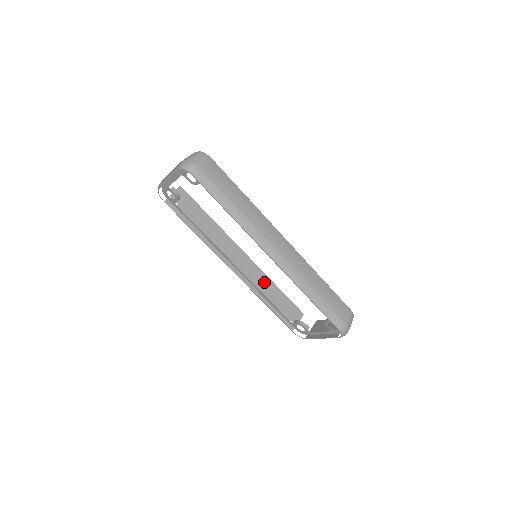
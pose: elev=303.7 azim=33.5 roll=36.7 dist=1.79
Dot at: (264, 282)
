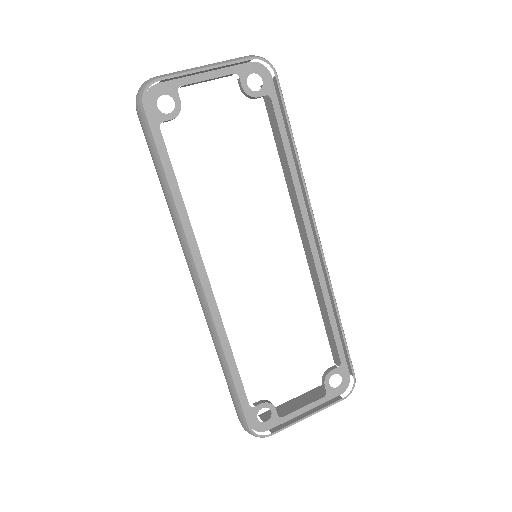
Dot at: occluded
